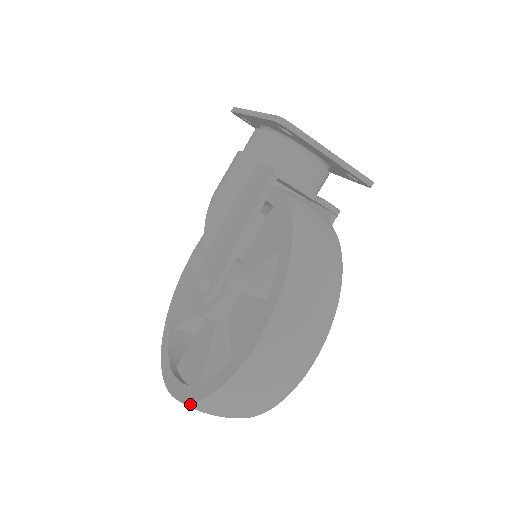
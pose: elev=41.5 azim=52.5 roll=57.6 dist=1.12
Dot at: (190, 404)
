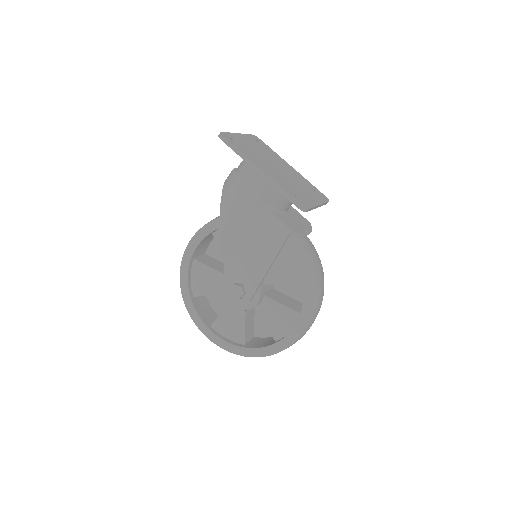
Dot at: (244, 356)
